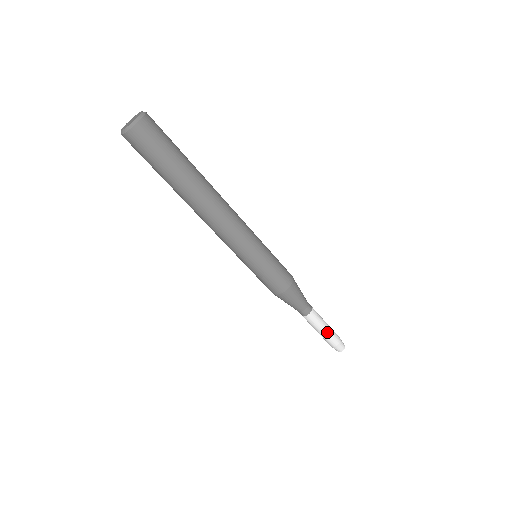
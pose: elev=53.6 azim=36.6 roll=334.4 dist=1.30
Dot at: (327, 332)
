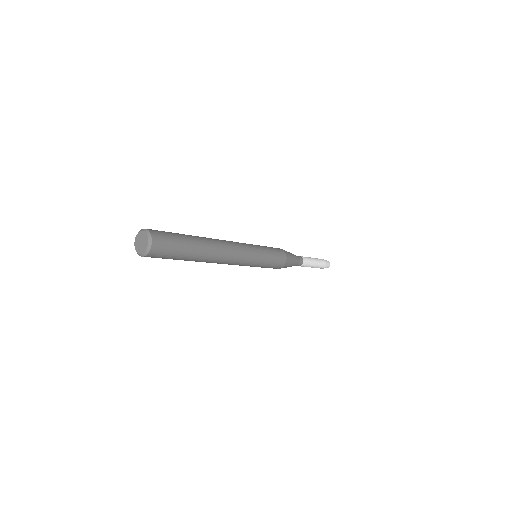
Dot at: (314, 267)
